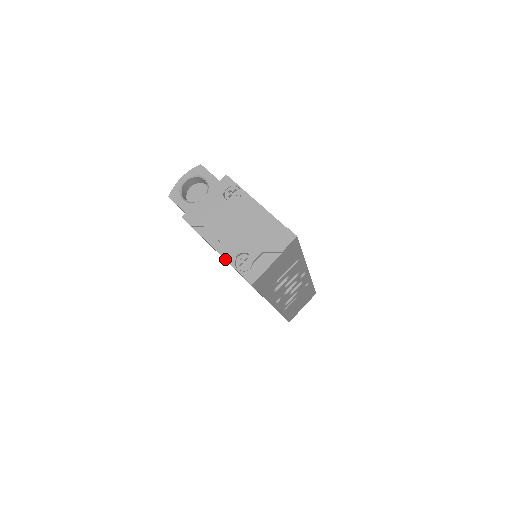
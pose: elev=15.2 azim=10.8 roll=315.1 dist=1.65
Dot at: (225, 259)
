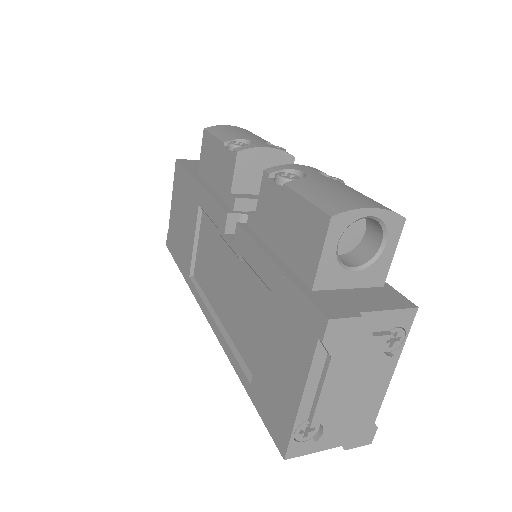
Dot at: (298, 413)
